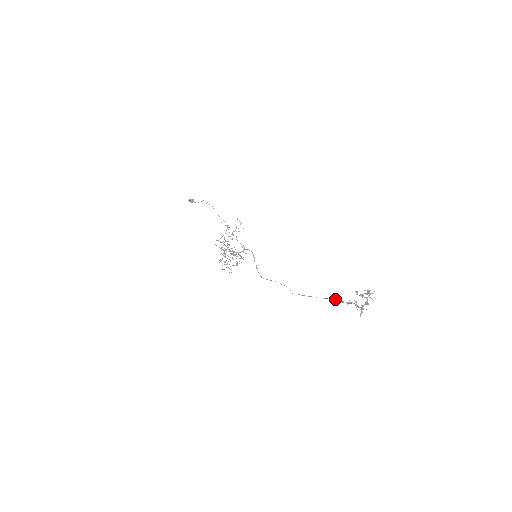
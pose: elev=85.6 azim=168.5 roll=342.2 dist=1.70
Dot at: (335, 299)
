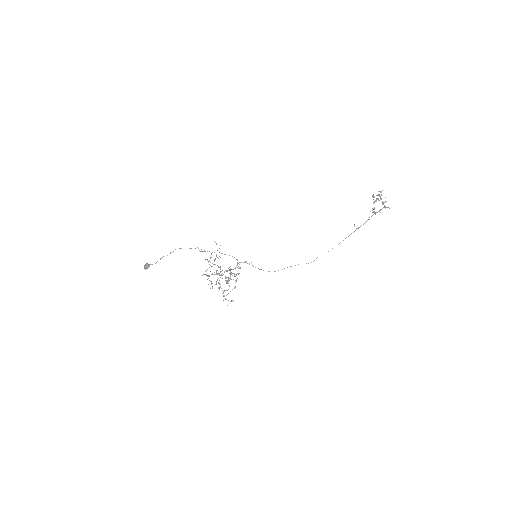
Dot at: (351, 233)
